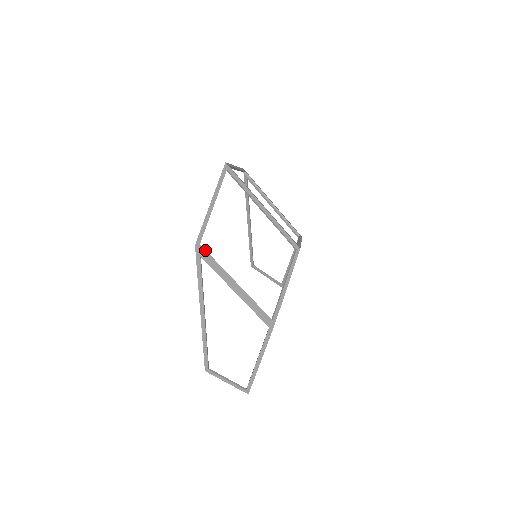
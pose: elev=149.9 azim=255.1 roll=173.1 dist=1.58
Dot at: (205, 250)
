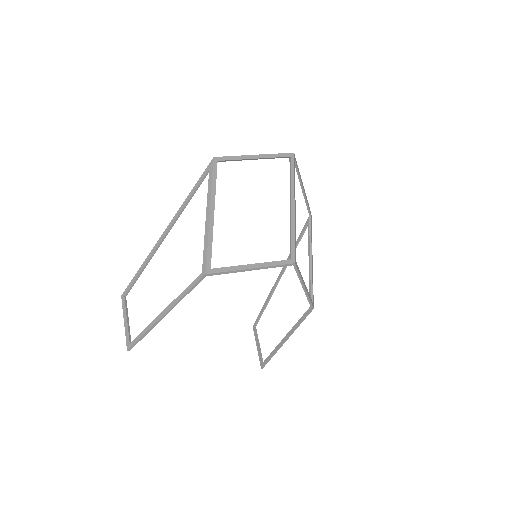
Dot at: occluded
